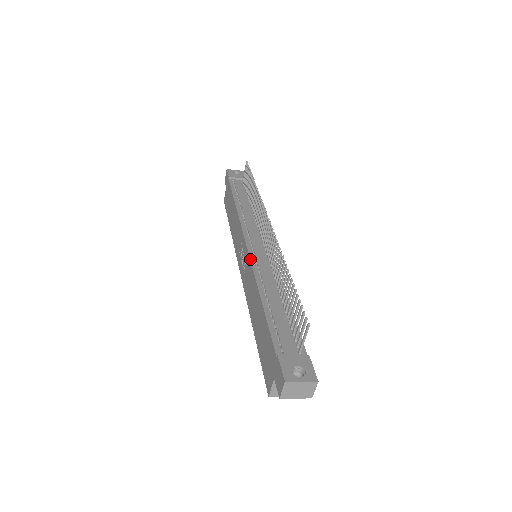
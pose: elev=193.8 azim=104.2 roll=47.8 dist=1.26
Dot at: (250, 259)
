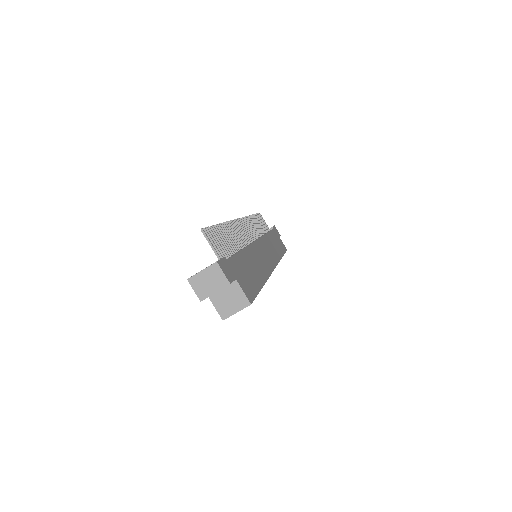
Dot at: occluded
